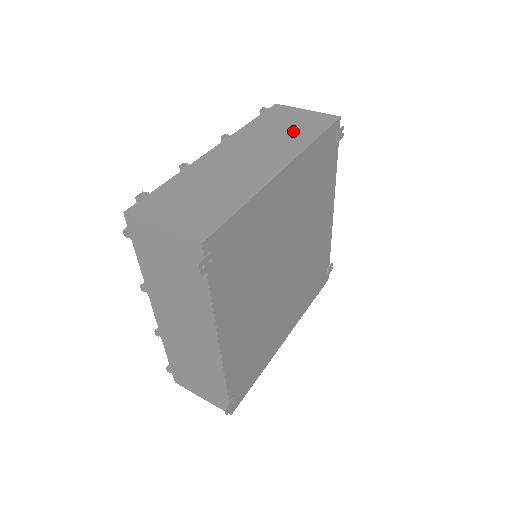
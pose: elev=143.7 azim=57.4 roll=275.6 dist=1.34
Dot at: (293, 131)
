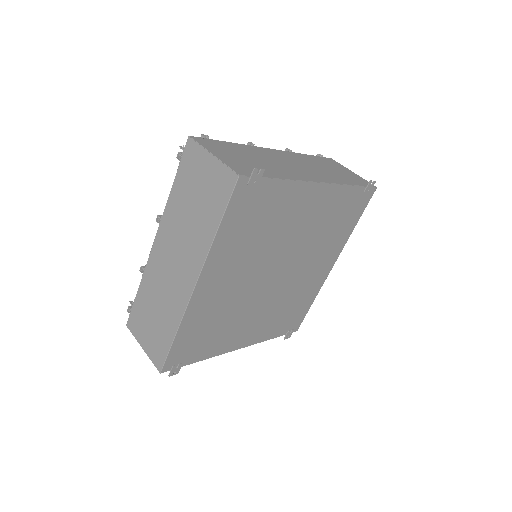
Dot at: (200, 213)
